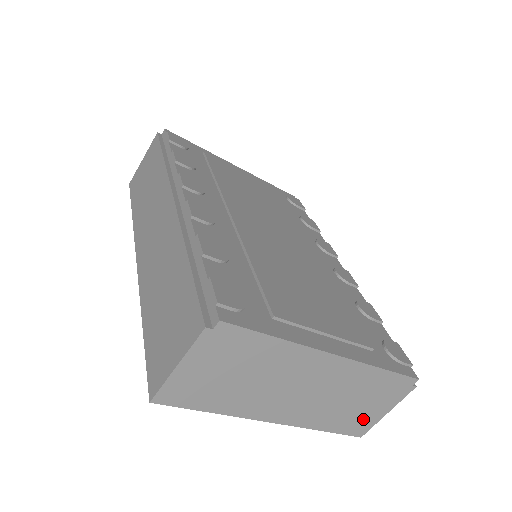
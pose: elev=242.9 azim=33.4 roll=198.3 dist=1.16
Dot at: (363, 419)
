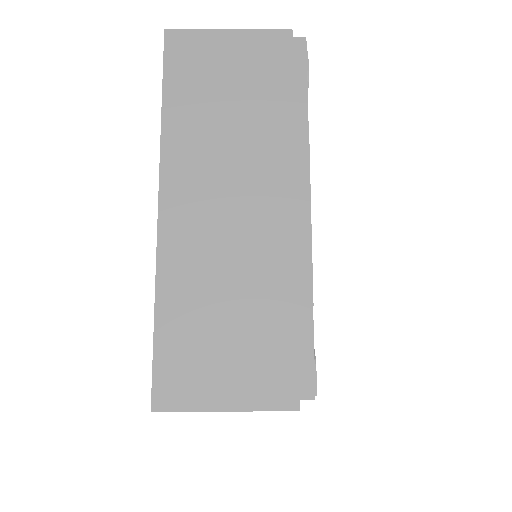
Dot at: (199, 371)
